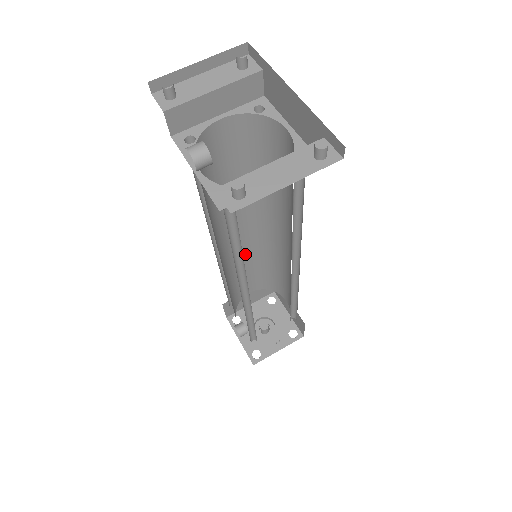
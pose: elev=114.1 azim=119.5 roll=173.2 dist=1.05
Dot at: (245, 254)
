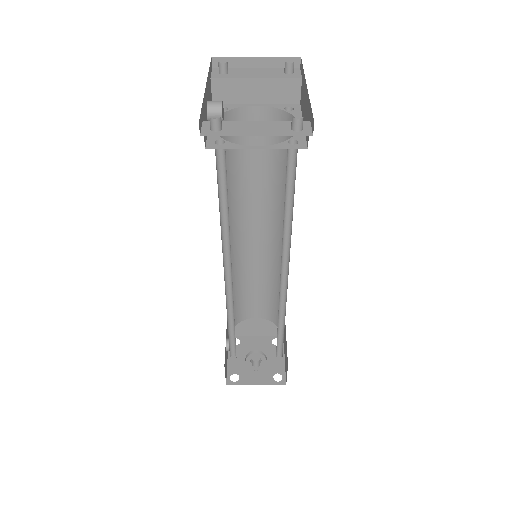
Dot at: (258, 266)
